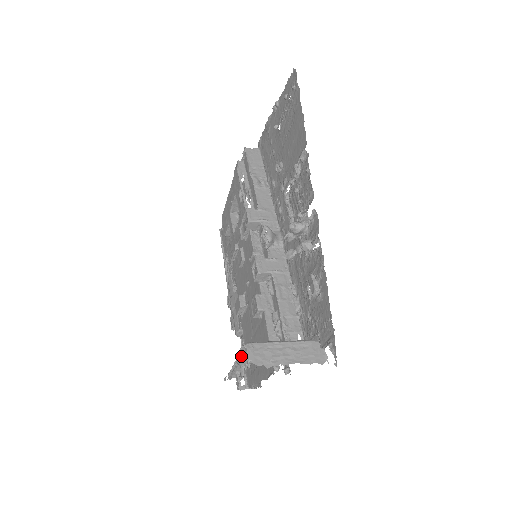
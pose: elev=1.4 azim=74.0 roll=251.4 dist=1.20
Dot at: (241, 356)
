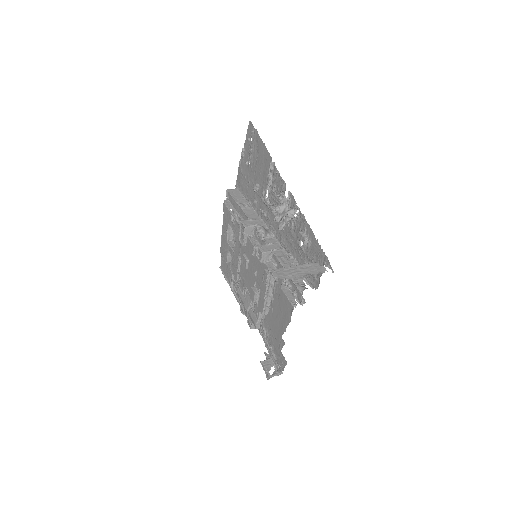
Dot at: (268, 286)
